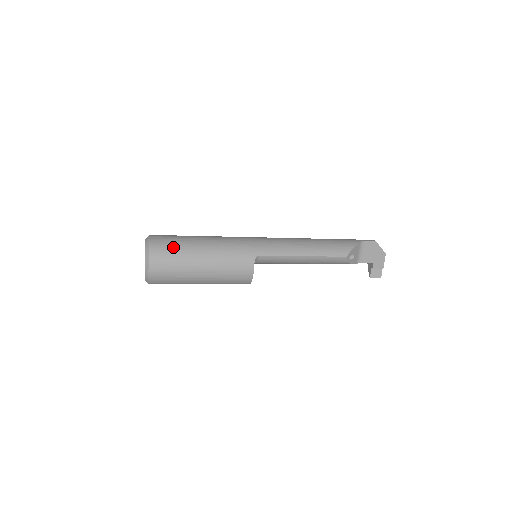
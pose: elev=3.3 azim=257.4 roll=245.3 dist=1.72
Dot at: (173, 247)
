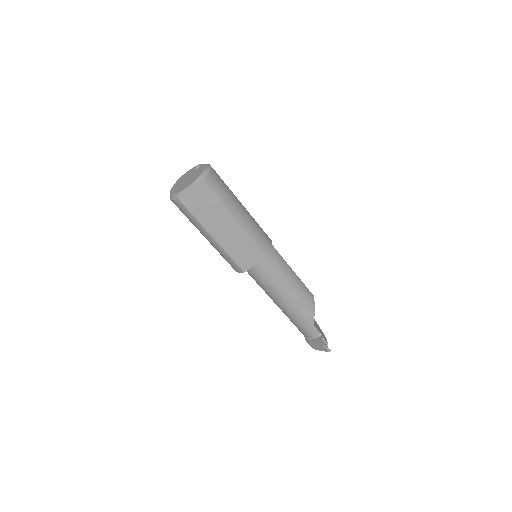
Dot at: occluded
